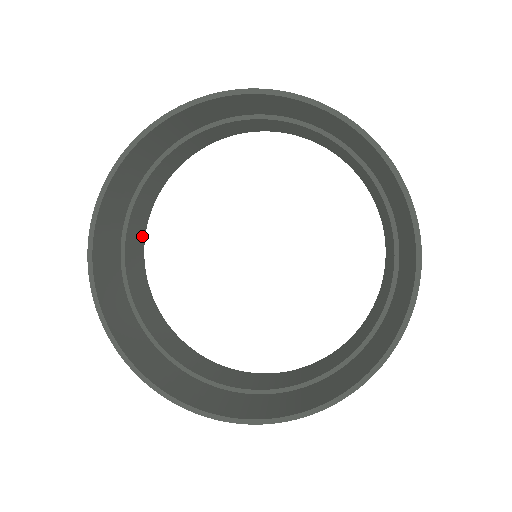
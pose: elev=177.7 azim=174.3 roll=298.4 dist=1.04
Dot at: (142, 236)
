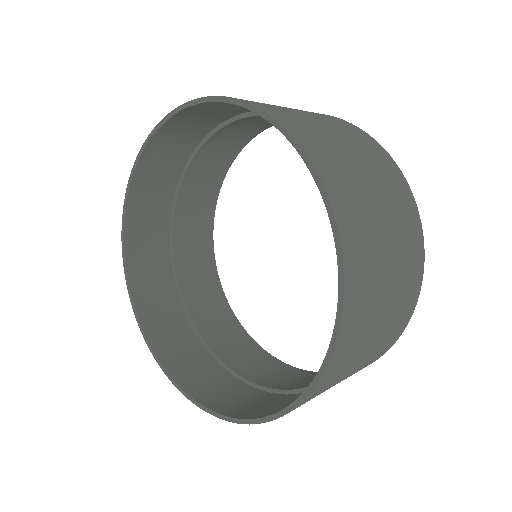
Dot at: (223, 169)
